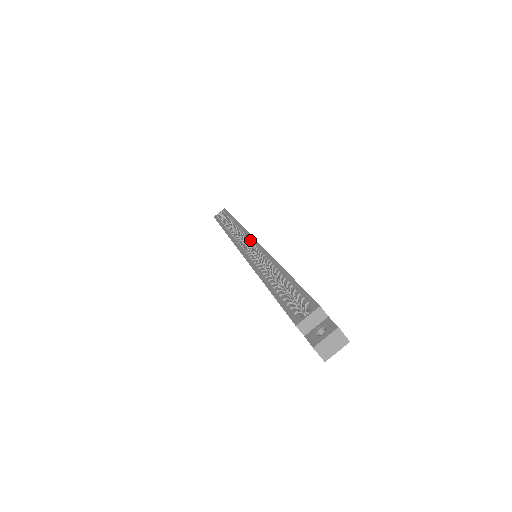
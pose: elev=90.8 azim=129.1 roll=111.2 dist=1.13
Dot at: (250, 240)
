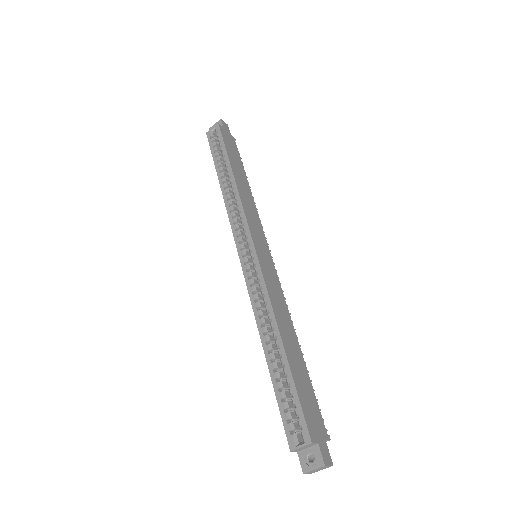
Dot at: (250, 246)
